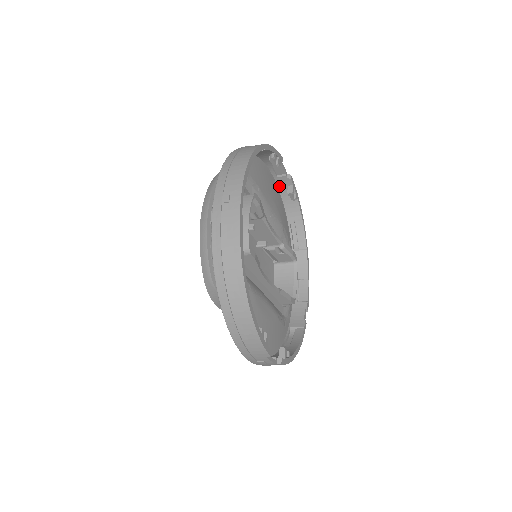
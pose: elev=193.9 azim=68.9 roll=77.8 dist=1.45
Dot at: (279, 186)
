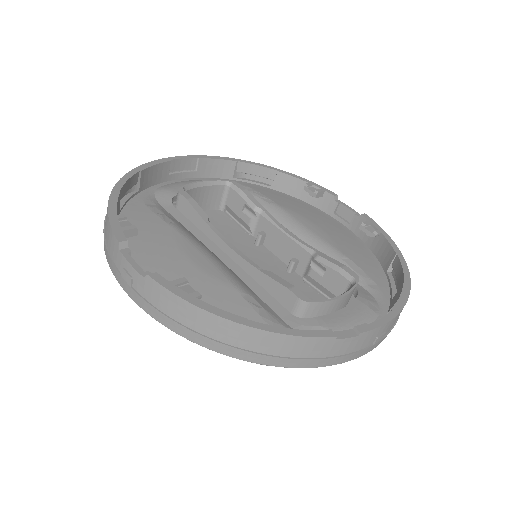
Dot at: (359, 235)
